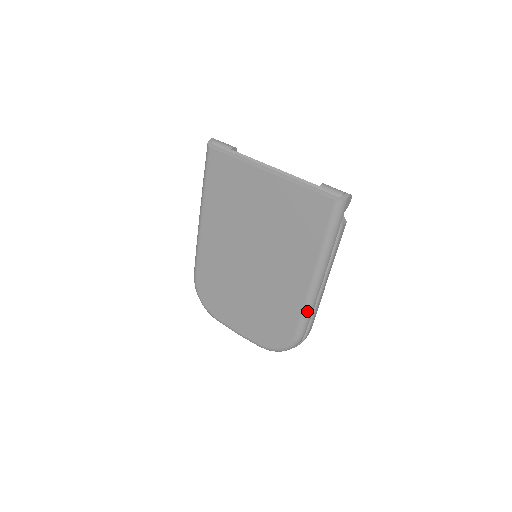
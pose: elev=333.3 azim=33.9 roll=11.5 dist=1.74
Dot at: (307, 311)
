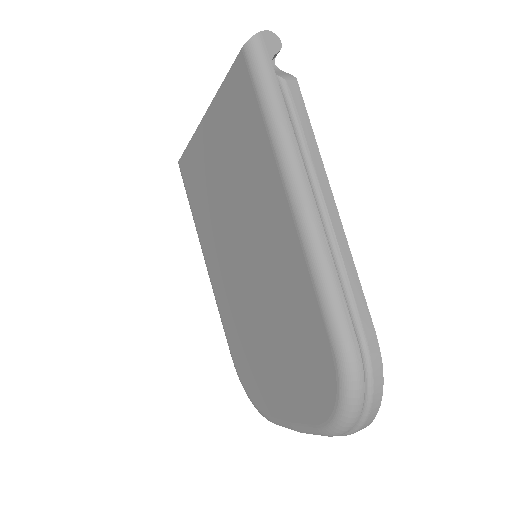
Dot at: (320, 275)
